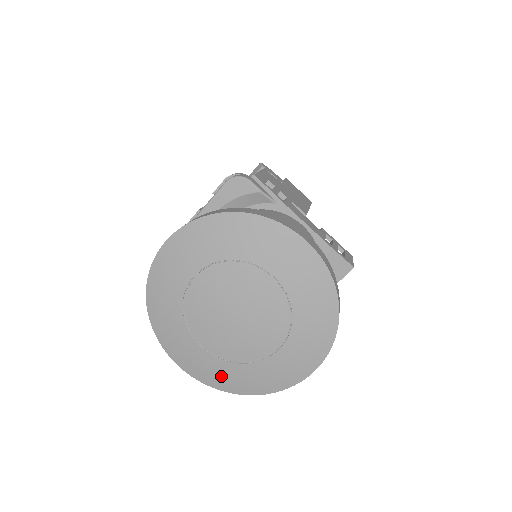
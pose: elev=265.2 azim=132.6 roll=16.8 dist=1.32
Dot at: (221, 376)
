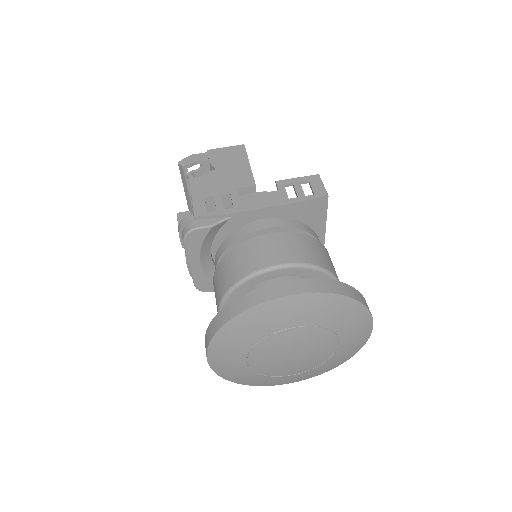
Dot at: (319, 371)
